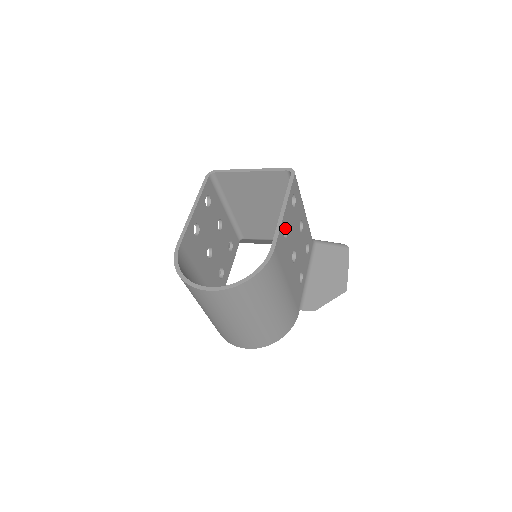
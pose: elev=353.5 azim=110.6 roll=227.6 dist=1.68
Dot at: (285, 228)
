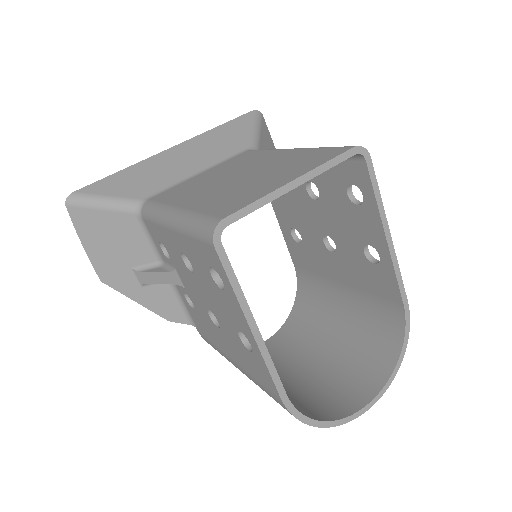
Dot at: (368, 244)
